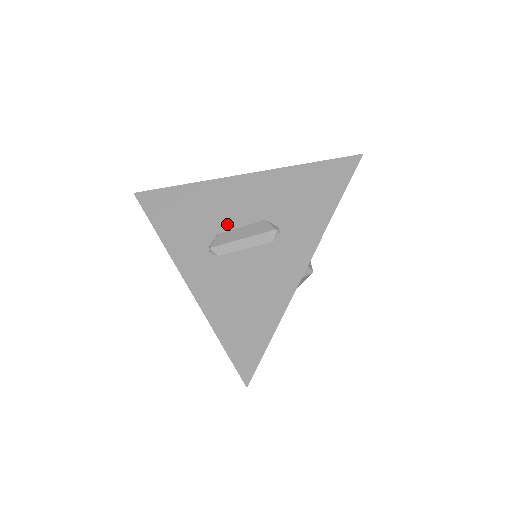
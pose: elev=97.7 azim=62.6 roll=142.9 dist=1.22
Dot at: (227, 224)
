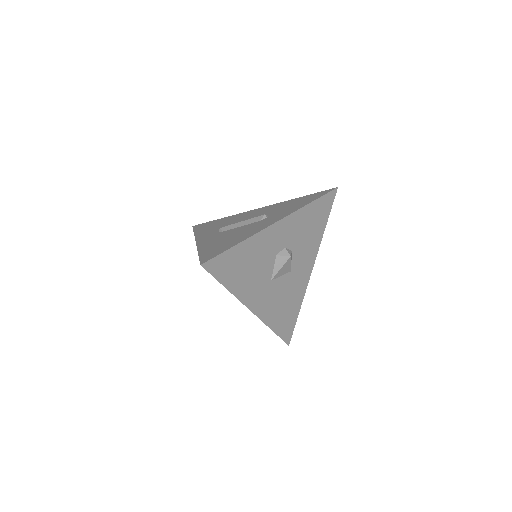
Dot at: occluded
